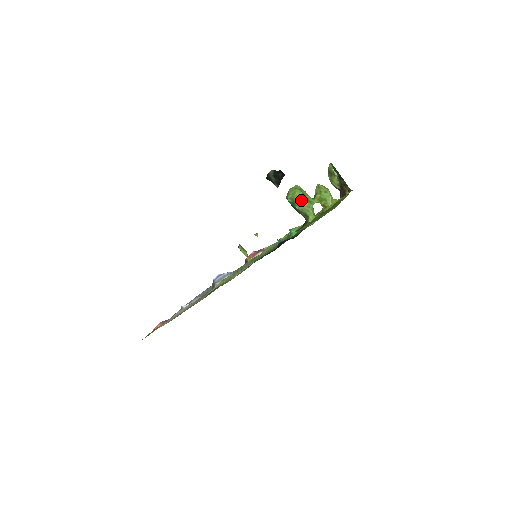
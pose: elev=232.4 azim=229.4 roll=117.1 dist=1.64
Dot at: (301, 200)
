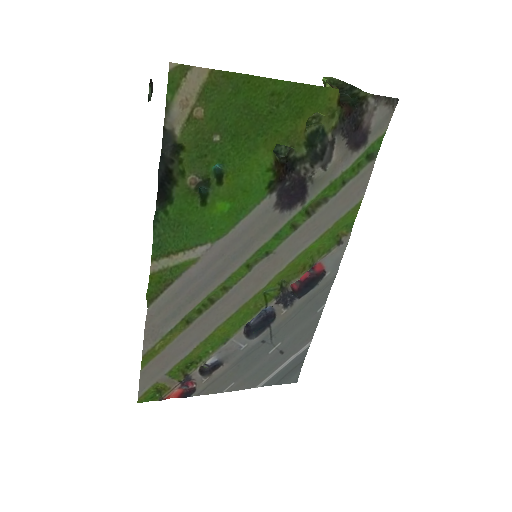
Dot at: occluded
